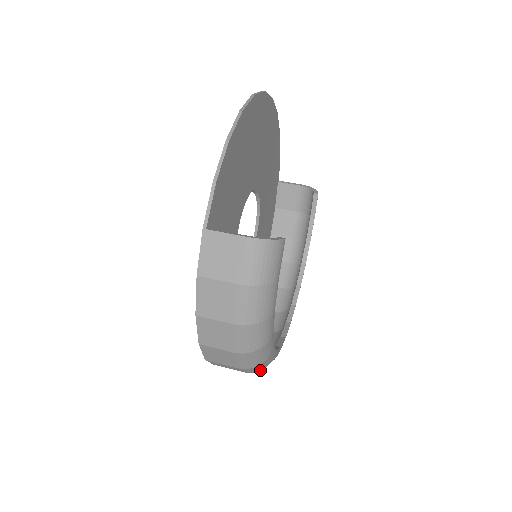
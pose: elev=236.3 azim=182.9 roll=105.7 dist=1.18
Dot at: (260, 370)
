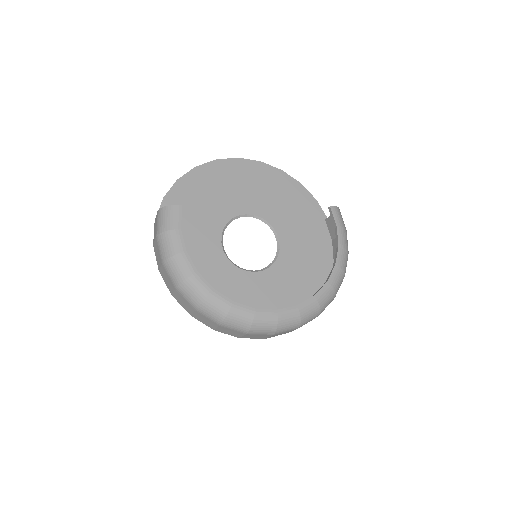
Dot at: (224, 319)
